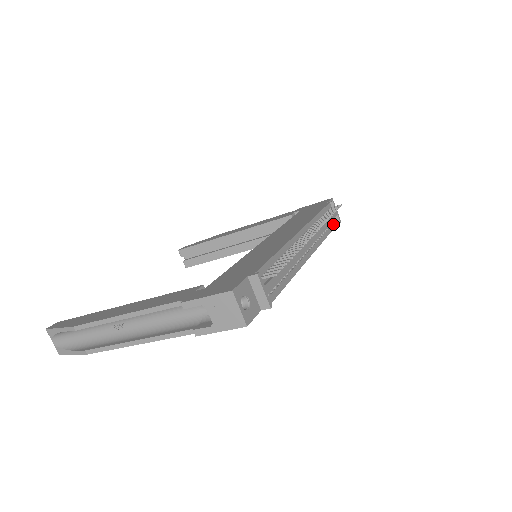
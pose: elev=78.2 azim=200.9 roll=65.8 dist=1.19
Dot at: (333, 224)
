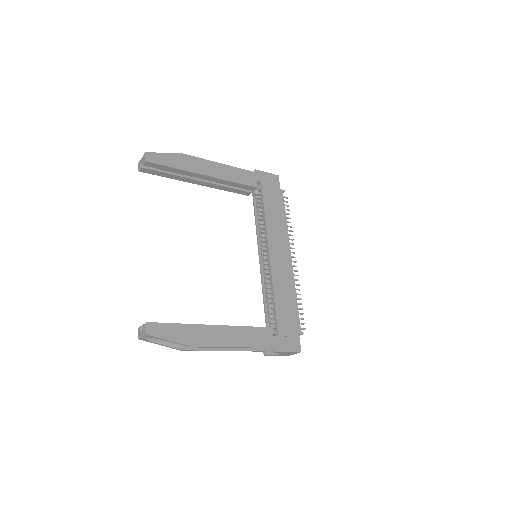
Dot at: occluded
